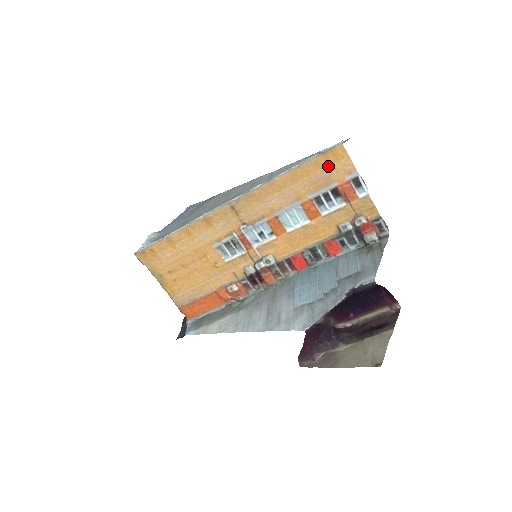
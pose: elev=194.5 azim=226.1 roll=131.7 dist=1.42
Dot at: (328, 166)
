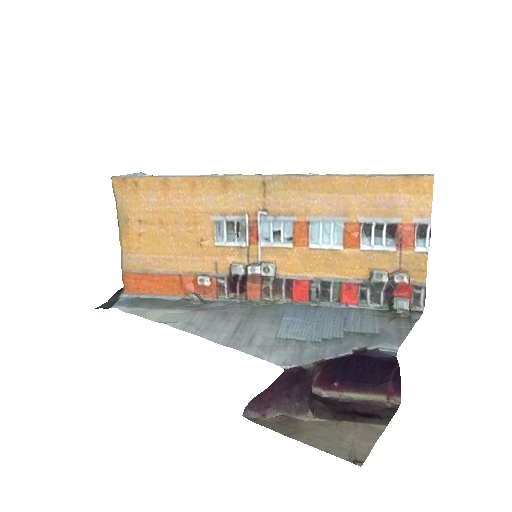
Dot at: (402, 194)
